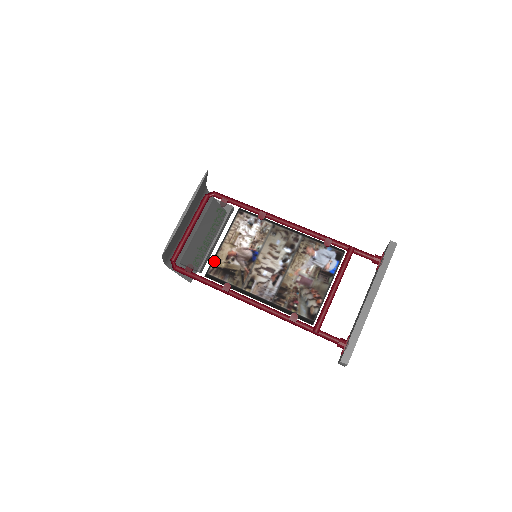
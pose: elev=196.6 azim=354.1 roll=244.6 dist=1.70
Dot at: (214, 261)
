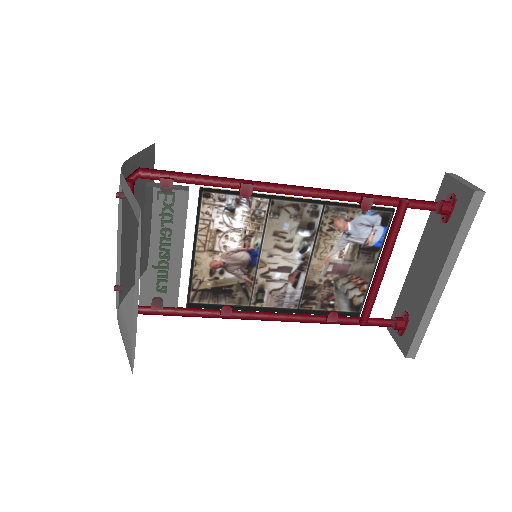
Dot at: (192, 283)
